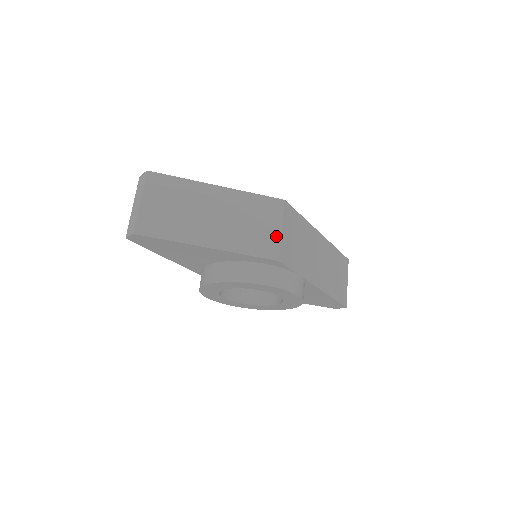
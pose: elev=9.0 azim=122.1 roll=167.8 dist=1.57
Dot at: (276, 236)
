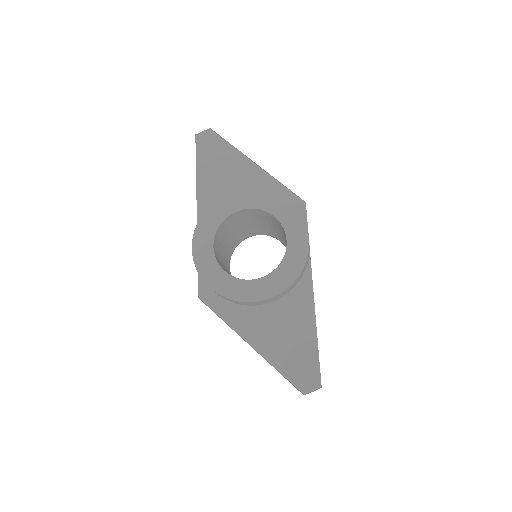
Dot at: occluded
